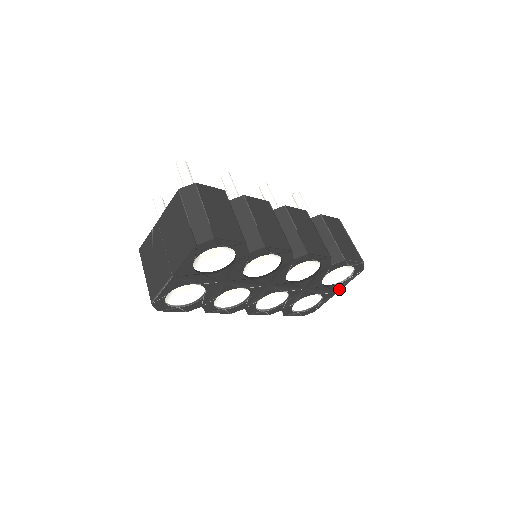
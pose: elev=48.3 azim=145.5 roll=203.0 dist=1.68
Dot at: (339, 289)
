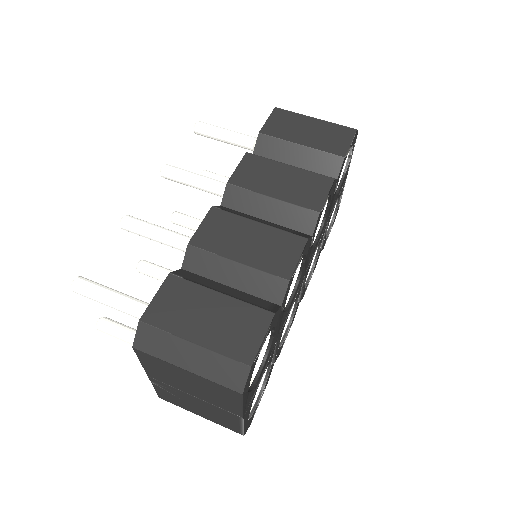
Dot at: (347, 171)
